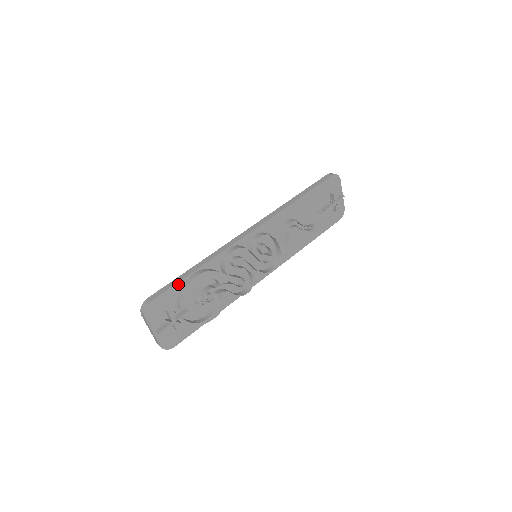
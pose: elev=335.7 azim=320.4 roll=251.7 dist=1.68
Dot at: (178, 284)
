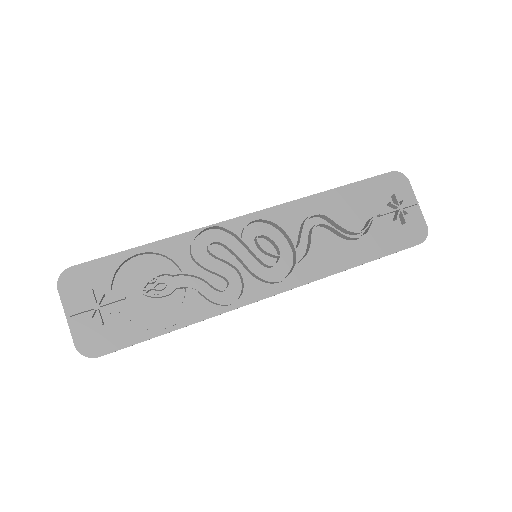
Dot at: (117, 255)
